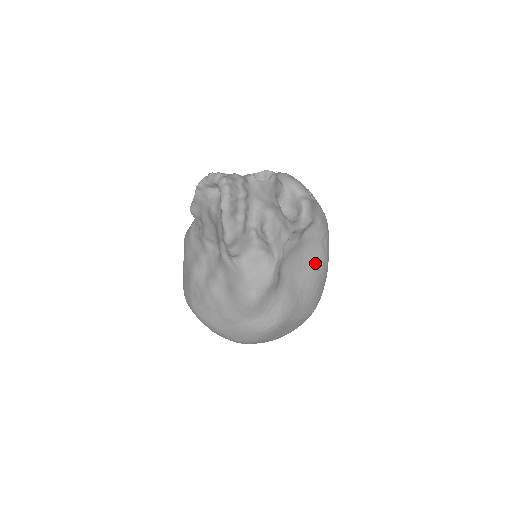
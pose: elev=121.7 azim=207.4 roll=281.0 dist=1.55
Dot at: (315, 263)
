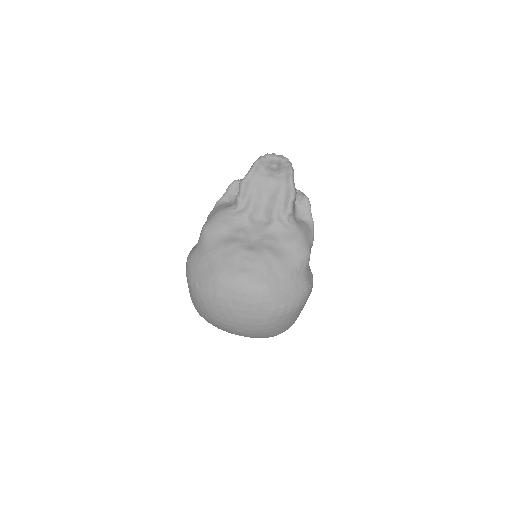
Dot at: occluded
